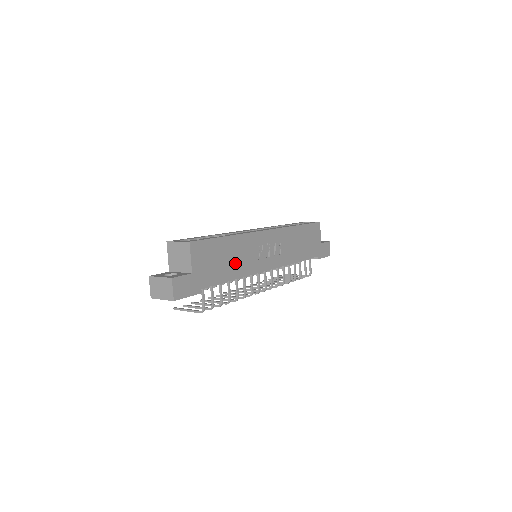
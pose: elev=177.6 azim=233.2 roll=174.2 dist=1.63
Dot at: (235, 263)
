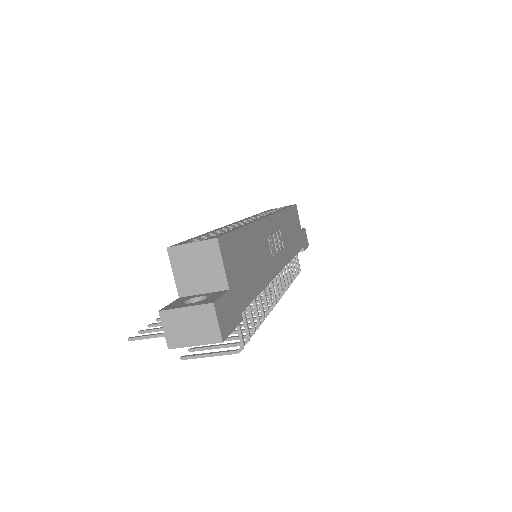
Dot at: (258, 266)
